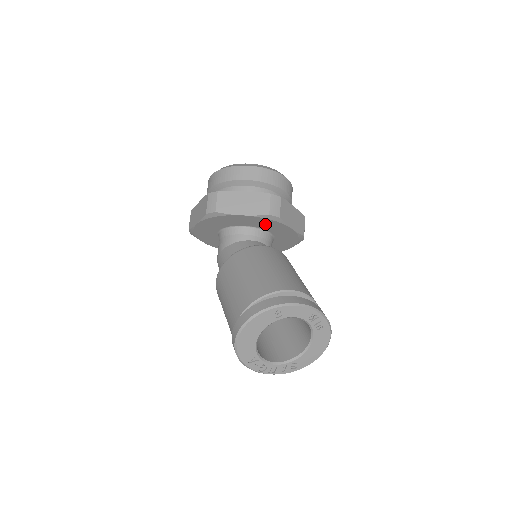
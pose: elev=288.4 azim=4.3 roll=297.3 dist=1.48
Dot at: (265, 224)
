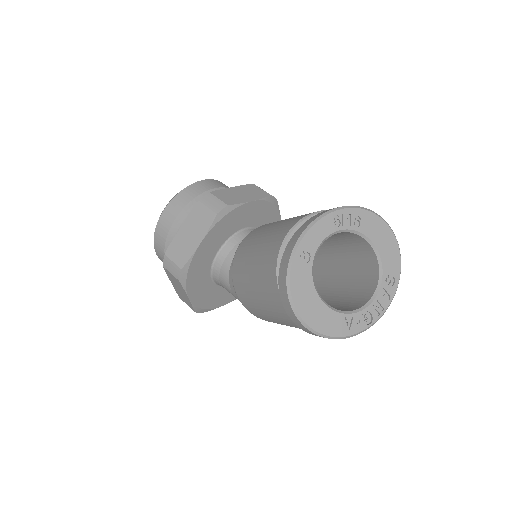
Dot at: (228, 226)
